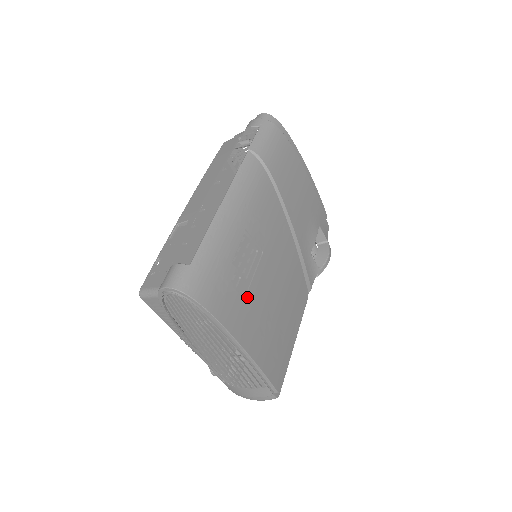
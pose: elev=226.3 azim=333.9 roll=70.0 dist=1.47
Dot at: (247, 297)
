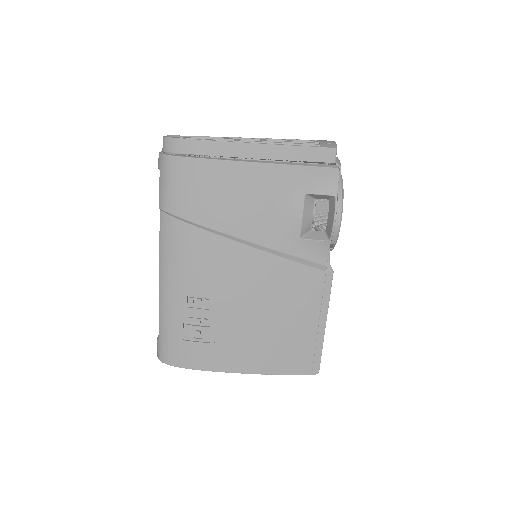
Dot at: (217, 339)
